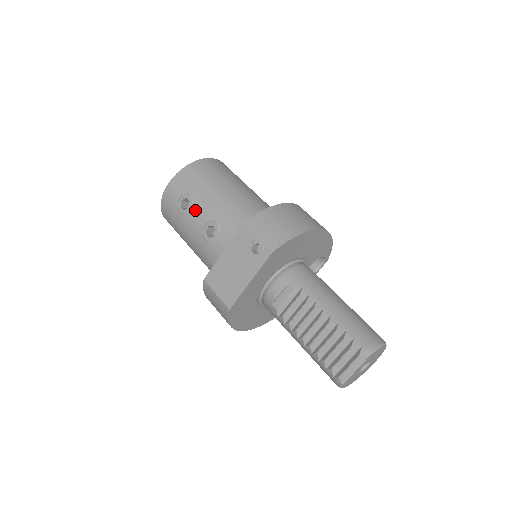
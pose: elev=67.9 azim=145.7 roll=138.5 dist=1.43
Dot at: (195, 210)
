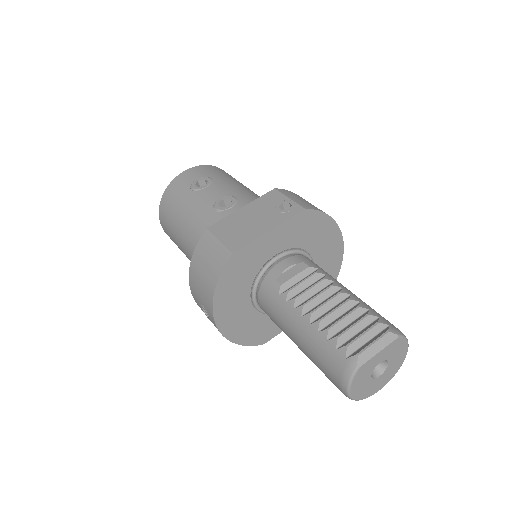
Dot at: (212, 187)
